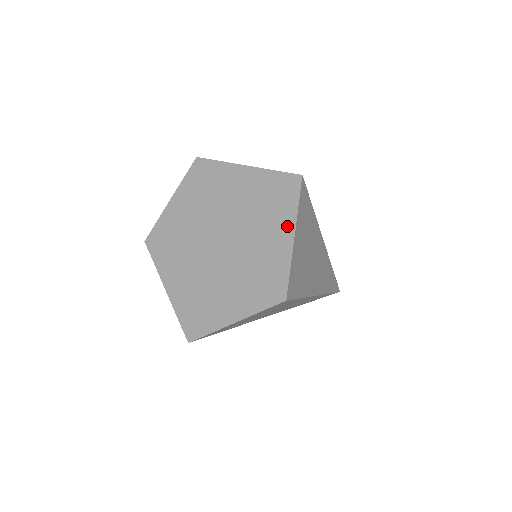
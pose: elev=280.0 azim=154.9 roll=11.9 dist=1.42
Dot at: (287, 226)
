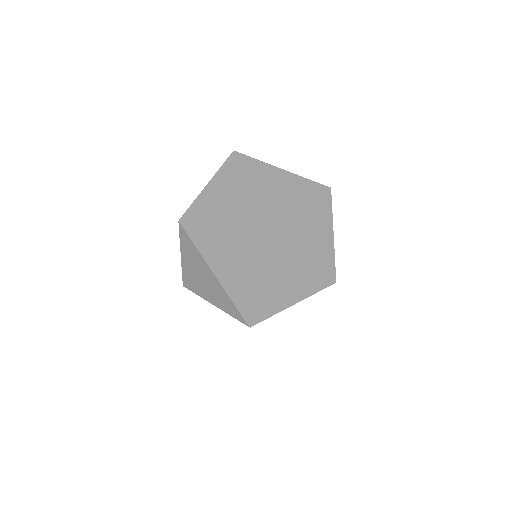
Dot at: (327, 224)
